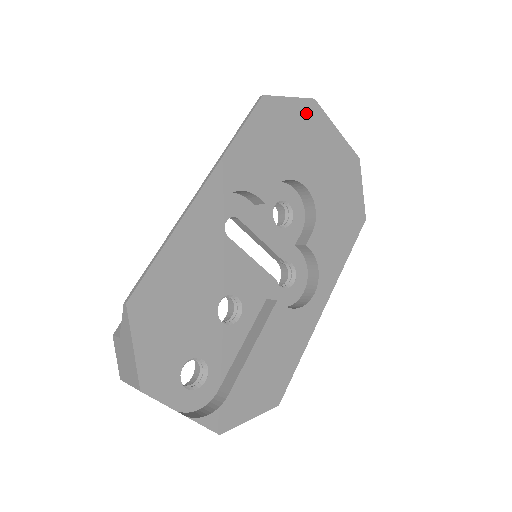
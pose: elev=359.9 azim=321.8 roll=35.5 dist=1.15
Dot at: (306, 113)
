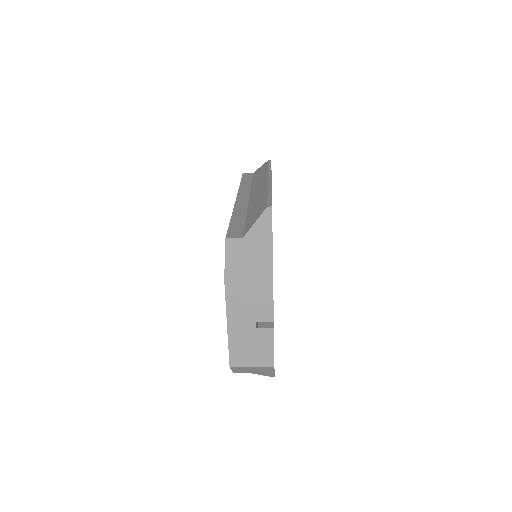
Dot at: occluded
